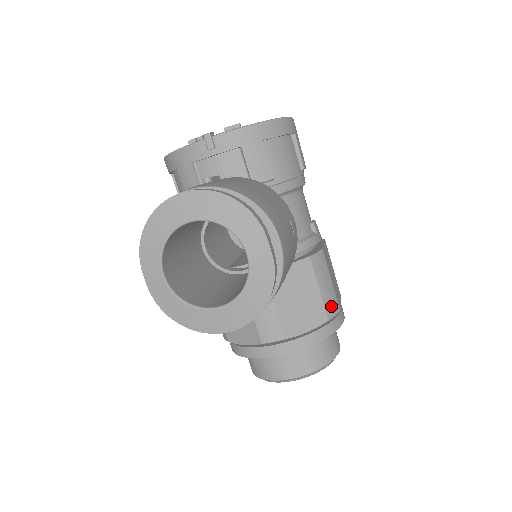
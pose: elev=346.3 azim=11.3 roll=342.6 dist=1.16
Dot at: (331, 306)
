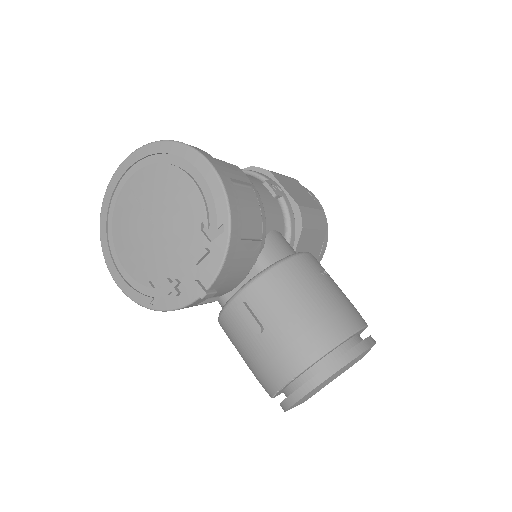
Dot at: (322, 221)
